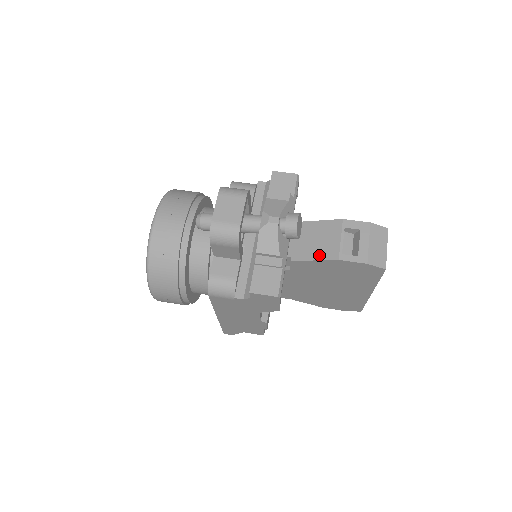
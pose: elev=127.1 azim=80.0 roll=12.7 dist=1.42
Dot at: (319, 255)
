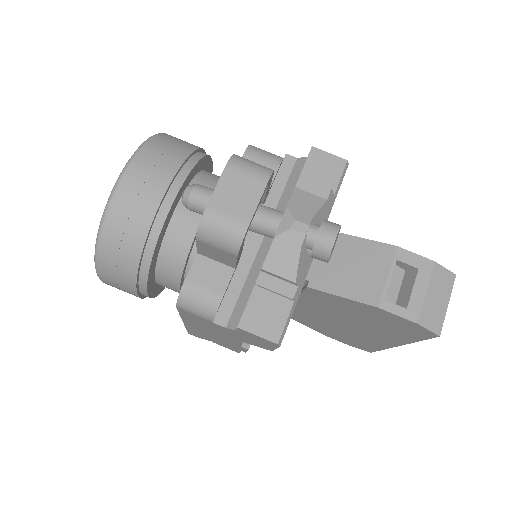
Dot at: (350, 291)
